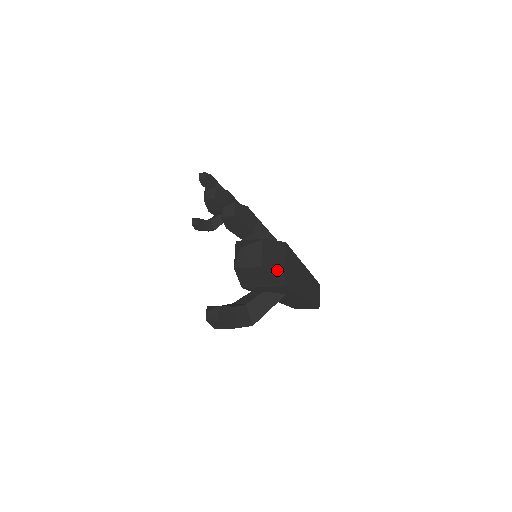
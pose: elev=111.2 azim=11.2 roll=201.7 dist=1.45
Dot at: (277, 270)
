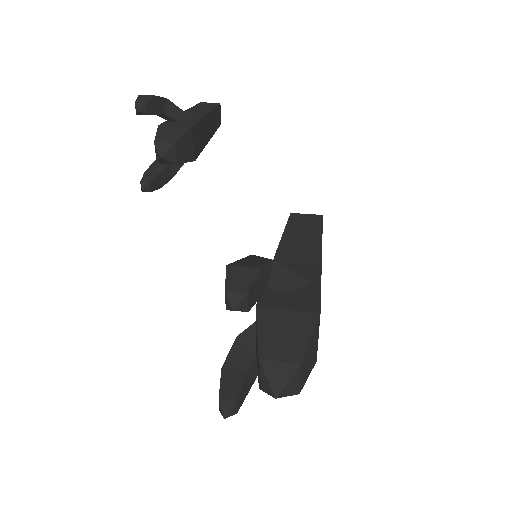
Dot at: (312, 361)
